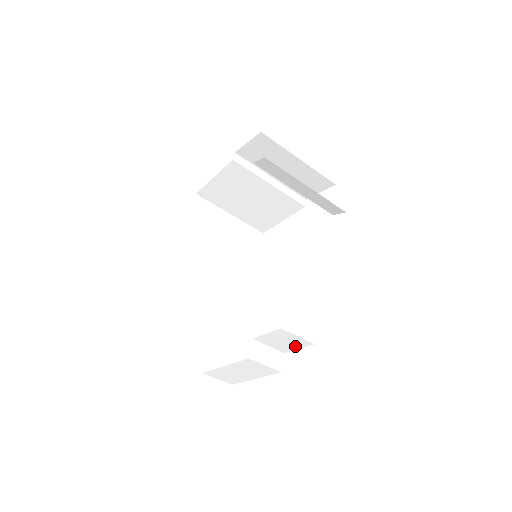
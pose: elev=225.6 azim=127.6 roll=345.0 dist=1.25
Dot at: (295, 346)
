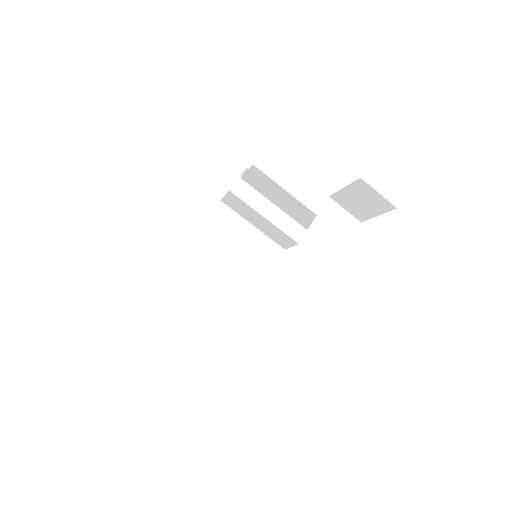
Dot at: (346, 236)
